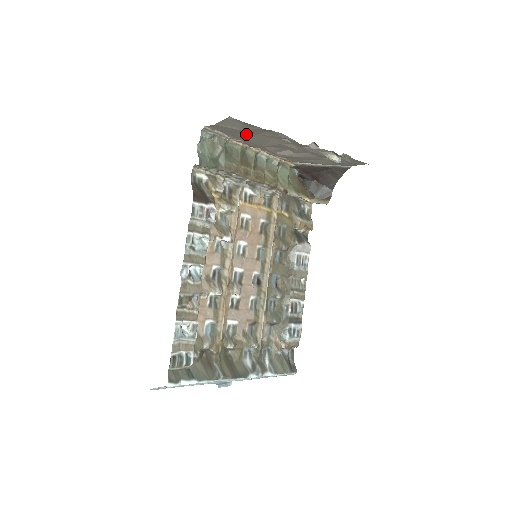
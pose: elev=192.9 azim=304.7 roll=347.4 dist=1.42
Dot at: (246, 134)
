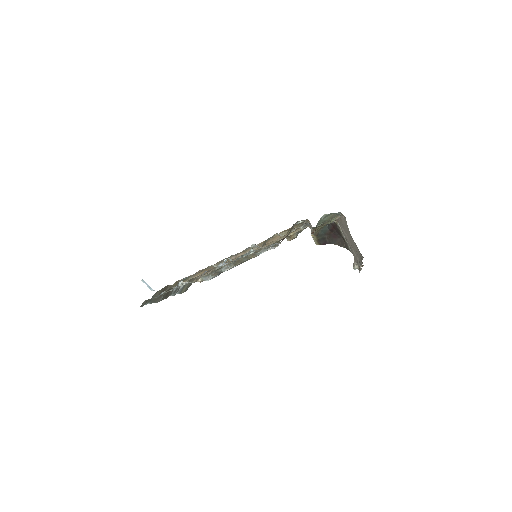
Dot at: occluded
